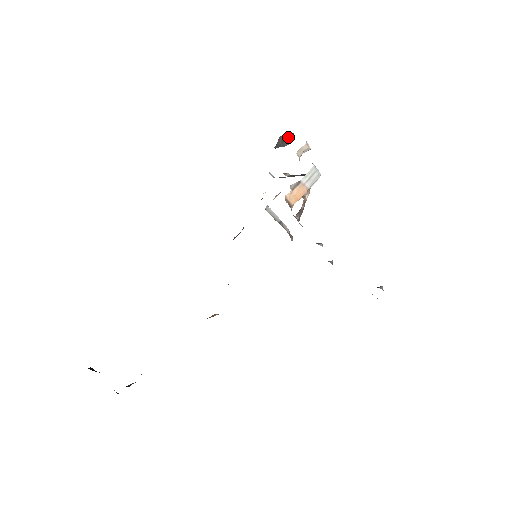
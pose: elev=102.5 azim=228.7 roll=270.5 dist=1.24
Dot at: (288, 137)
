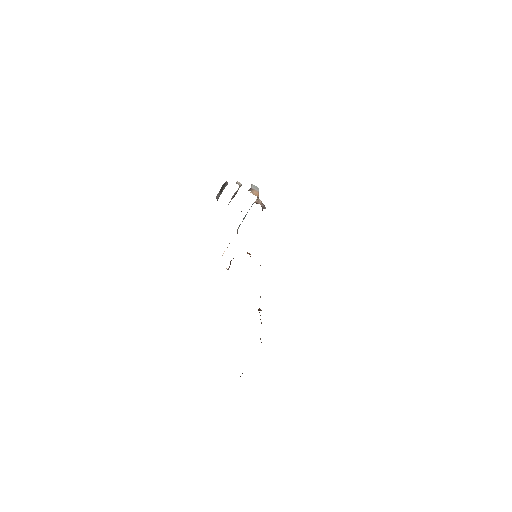
Dot at: (224, 186)
